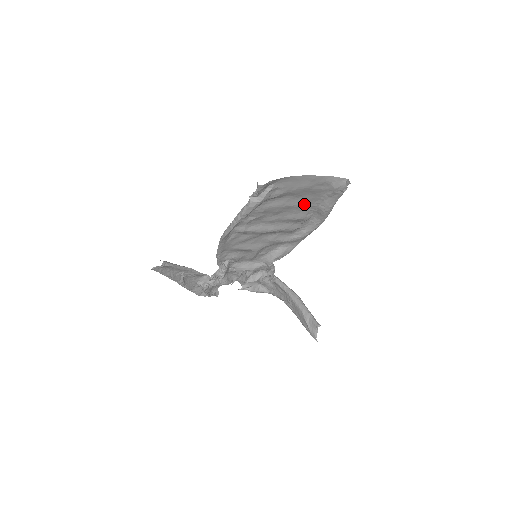
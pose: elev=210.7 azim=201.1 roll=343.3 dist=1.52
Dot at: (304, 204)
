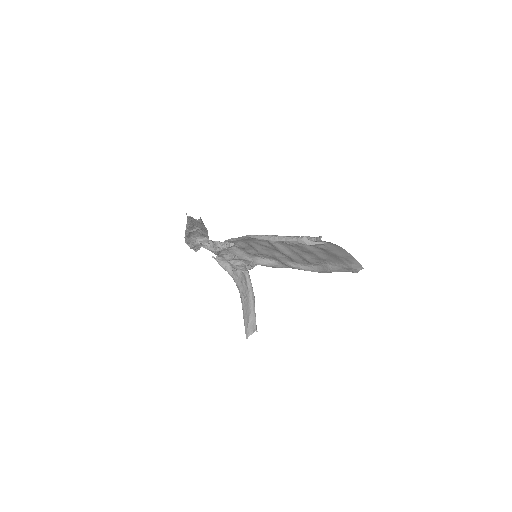
Dot at: (323, 259)
